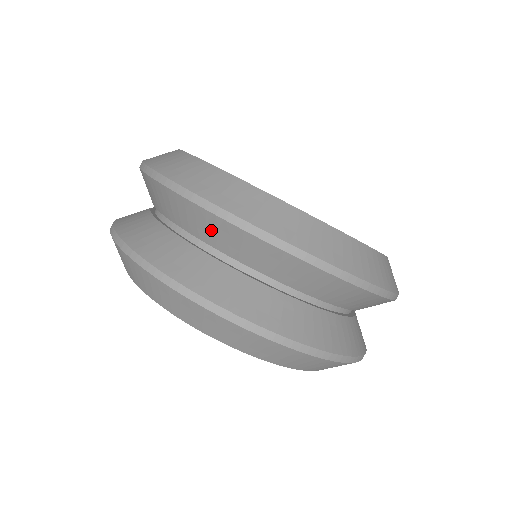
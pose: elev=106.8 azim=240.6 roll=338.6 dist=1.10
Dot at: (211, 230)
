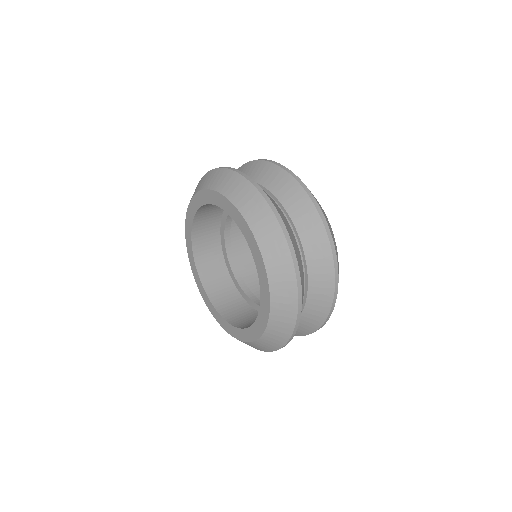
Dot at: (318, 255)
